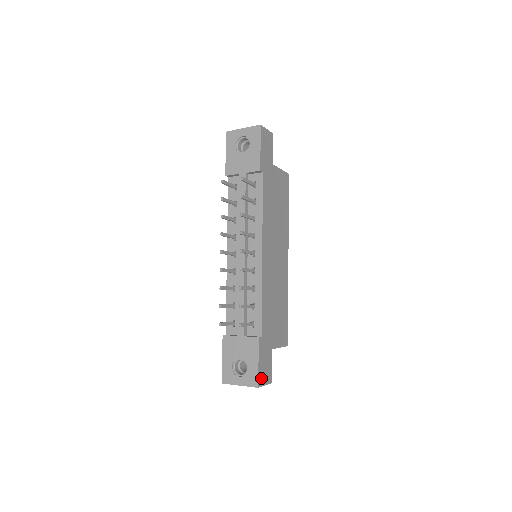
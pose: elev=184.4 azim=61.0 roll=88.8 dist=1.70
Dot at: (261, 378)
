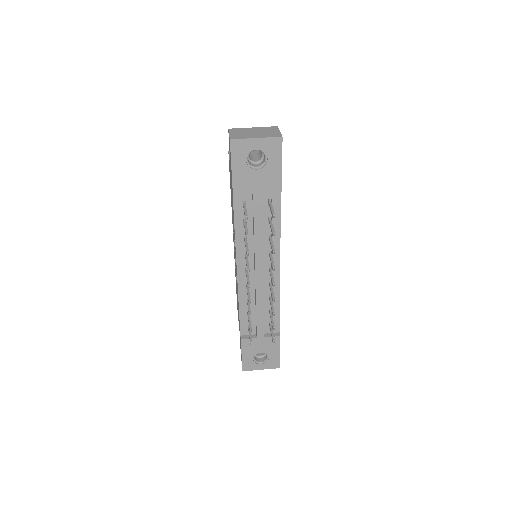
Dot at: occluded
